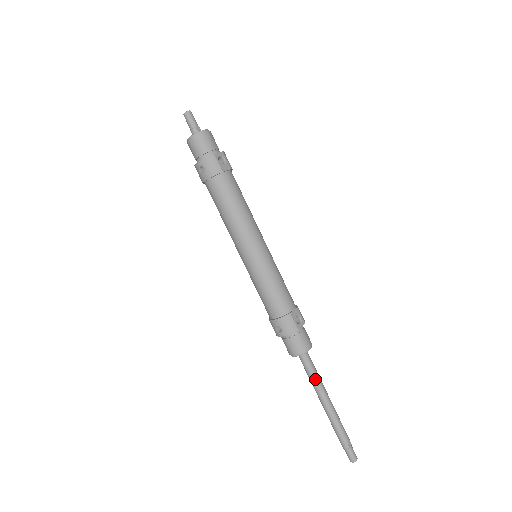
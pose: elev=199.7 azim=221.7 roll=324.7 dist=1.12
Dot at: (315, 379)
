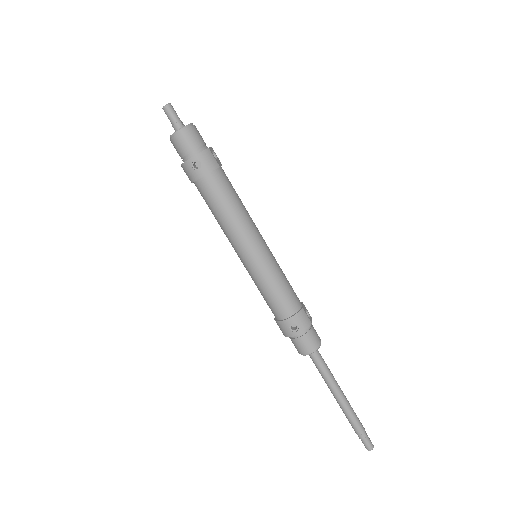
Dot at: (329, 373)
